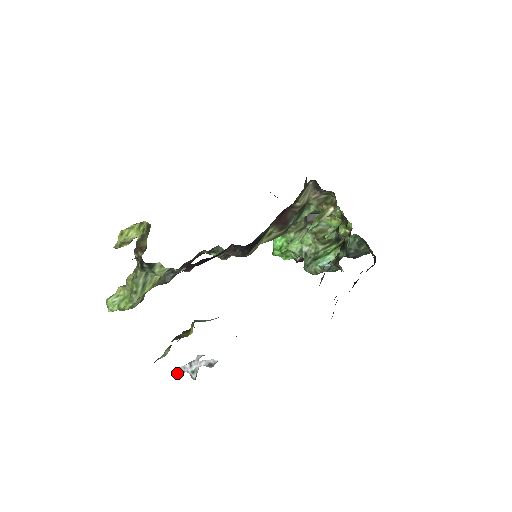
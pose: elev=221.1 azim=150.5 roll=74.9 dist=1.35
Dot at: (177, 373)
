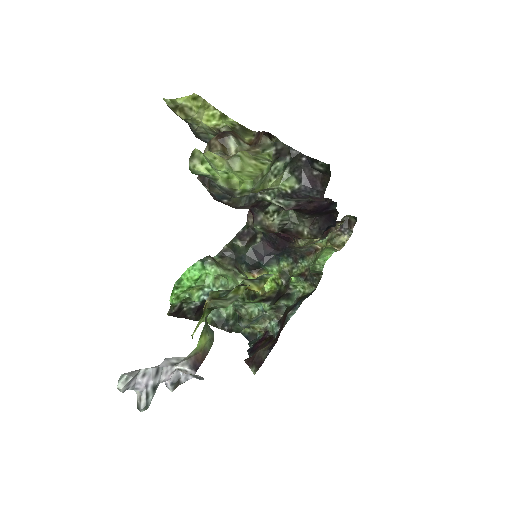
Dot at: (128, 382)
